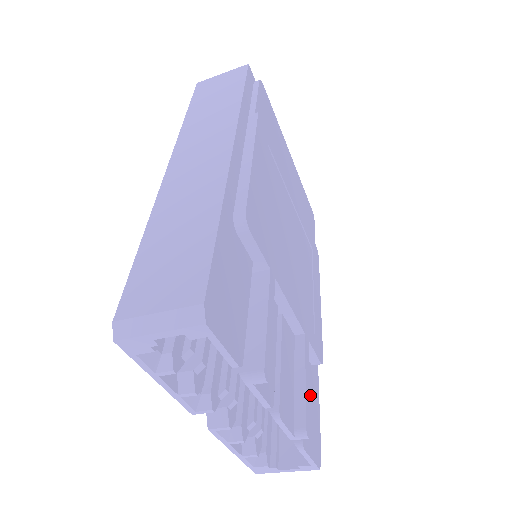
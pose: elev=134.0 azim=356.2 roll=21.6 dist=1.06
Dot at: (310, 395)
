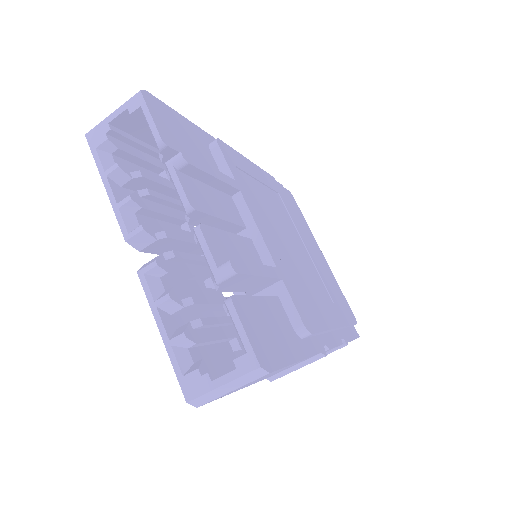
Dot at: (276, 325)
